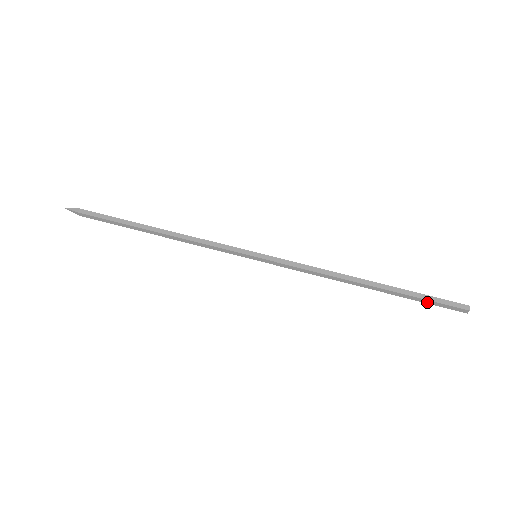
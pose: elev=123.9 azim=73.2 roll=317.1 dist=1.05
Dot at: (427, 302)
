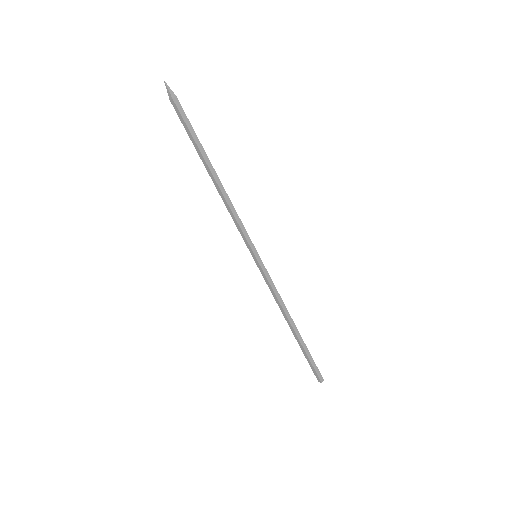
Dot at: (309, 360)
